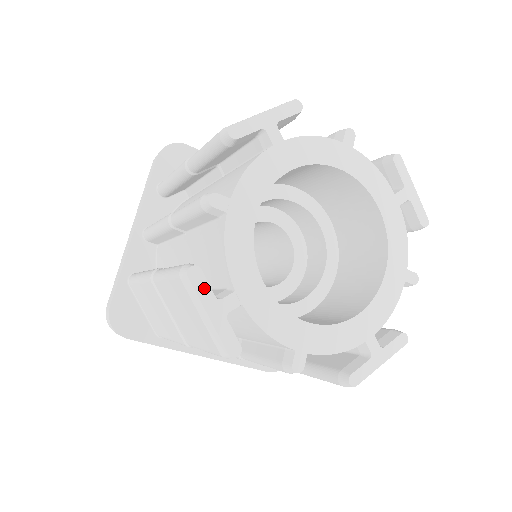
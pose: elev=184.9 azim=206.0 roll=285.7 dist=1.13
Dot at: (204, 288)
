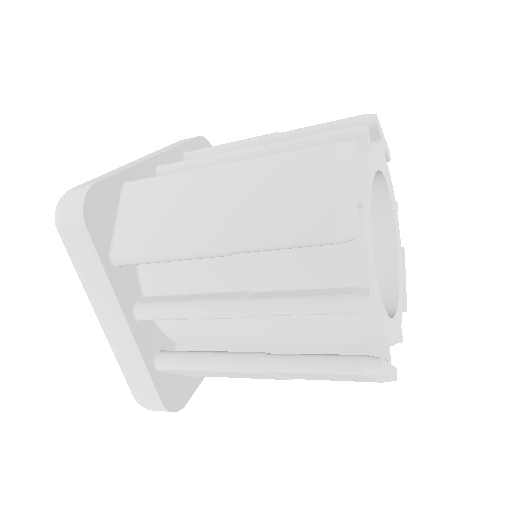
Dot at: (385, 366)
